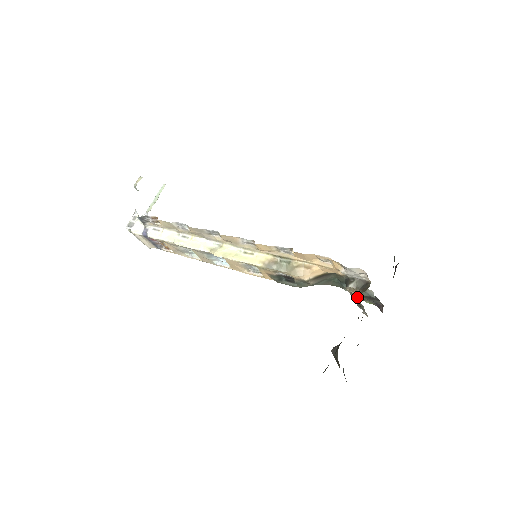
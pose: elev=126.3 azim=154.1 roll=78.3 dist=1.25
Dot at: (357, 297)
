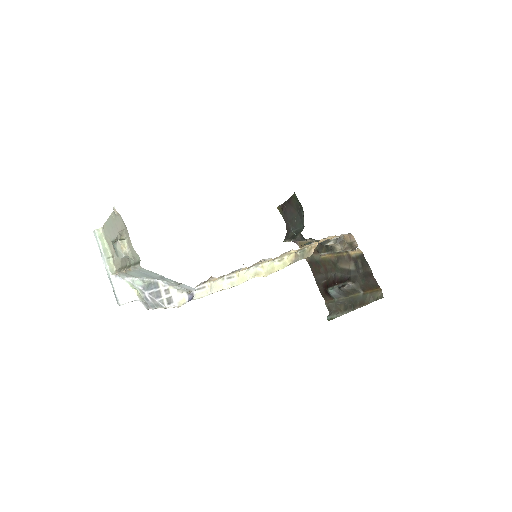
Dot at: (346, 250)
